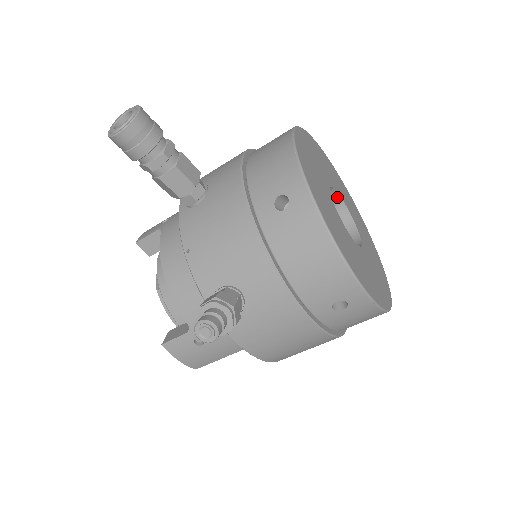
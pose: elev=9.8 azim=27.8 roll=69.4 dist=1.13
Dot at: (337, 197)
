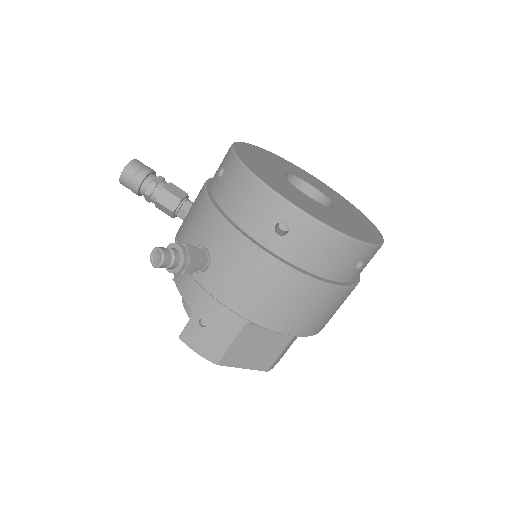
Dot at: (311, 188)
